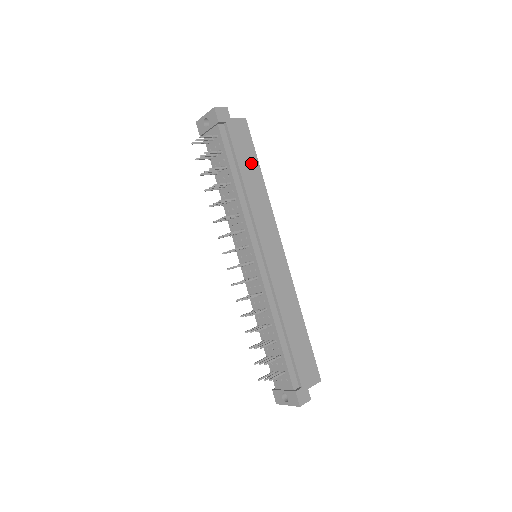
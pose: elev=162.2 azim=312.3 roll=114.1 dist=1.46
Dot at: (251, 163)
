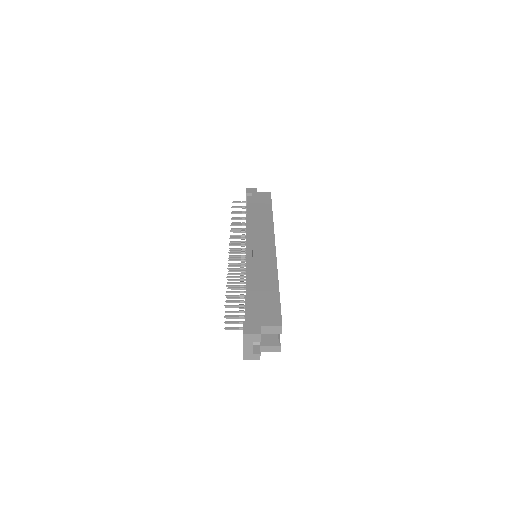
Dot at: (265, 208)
